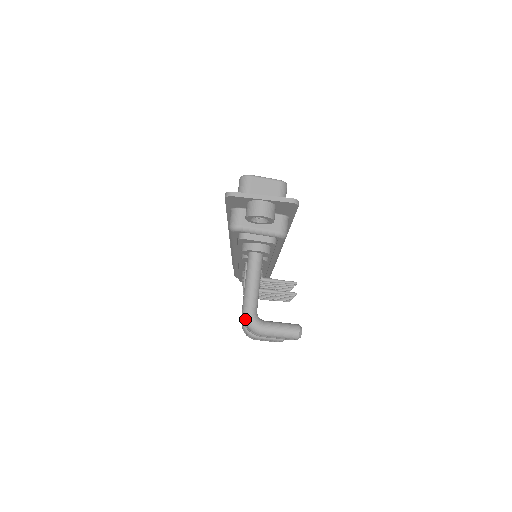
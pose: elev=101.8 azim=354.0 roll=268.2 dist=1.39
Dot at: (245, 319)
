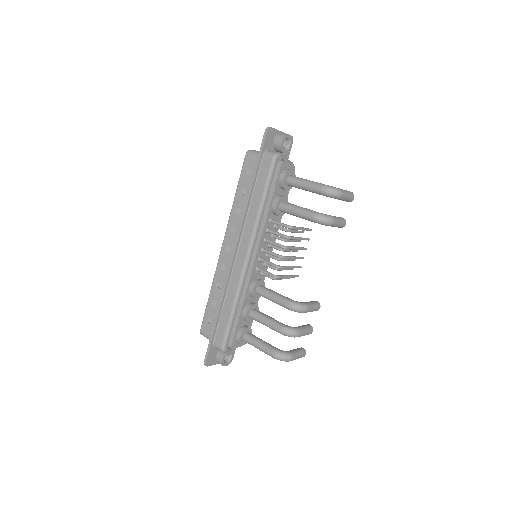
Dot at: (329, 187)
